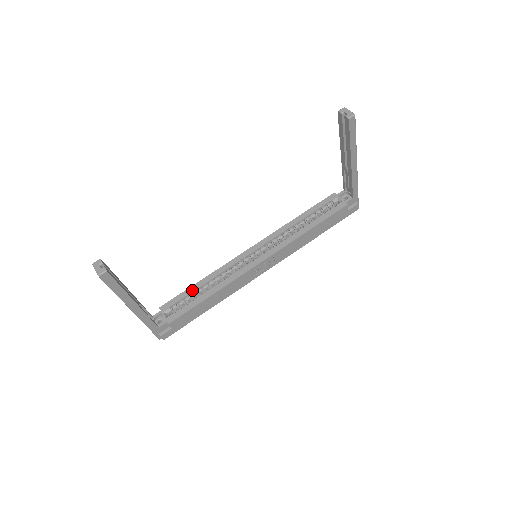
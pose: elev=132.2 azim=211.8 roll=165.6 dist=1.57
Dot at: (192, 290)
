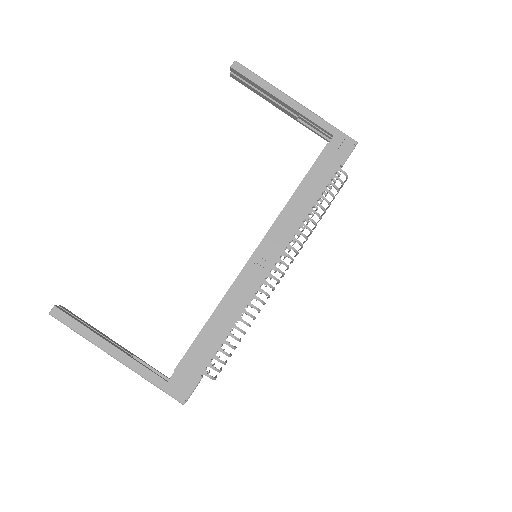
Dot at: occluded
